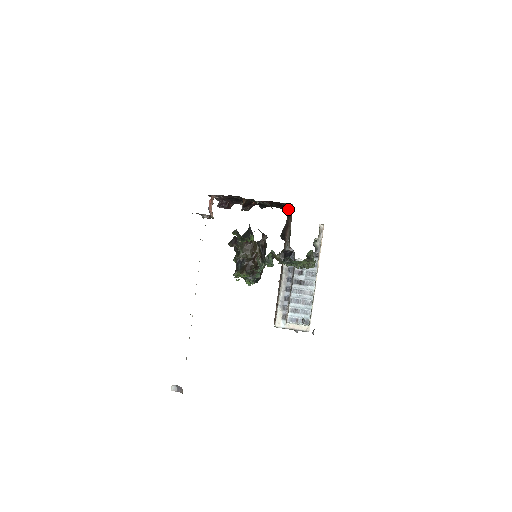
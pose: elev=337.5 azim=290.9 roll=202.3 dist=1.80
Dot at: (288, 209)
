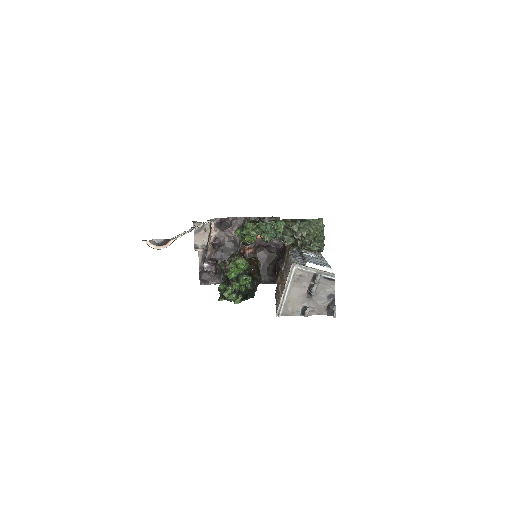
Dot at: (282, 252)
